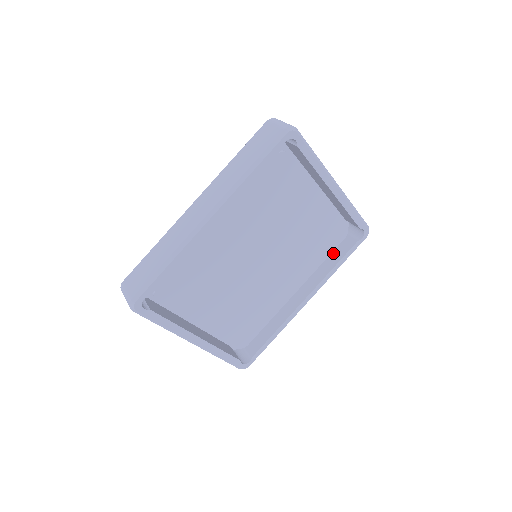
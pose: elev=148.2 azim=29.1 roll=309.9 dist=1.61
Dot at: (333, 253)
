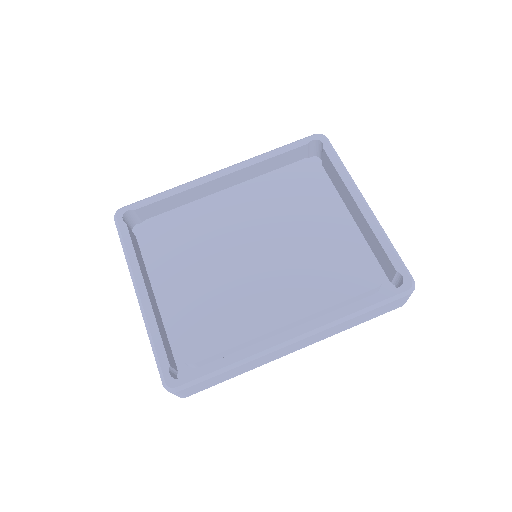
Dot at: occluded
